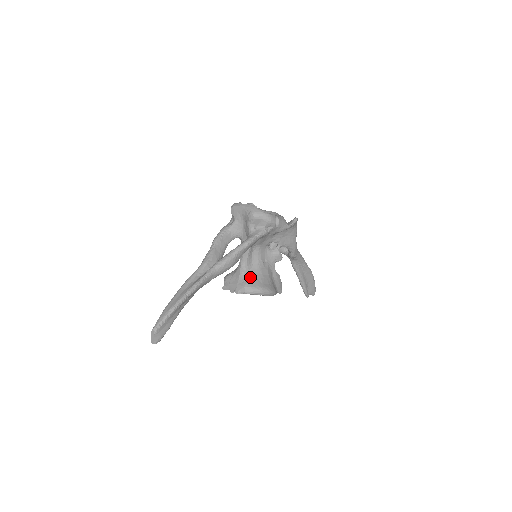
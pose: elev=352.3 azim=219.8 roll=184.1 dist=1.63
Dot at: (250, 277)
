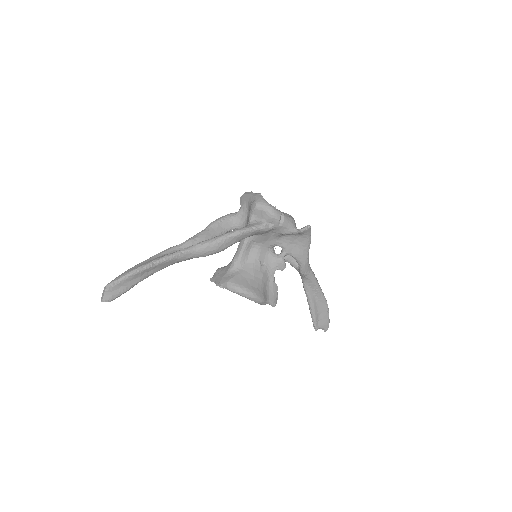
Dot at: (239, 274)
